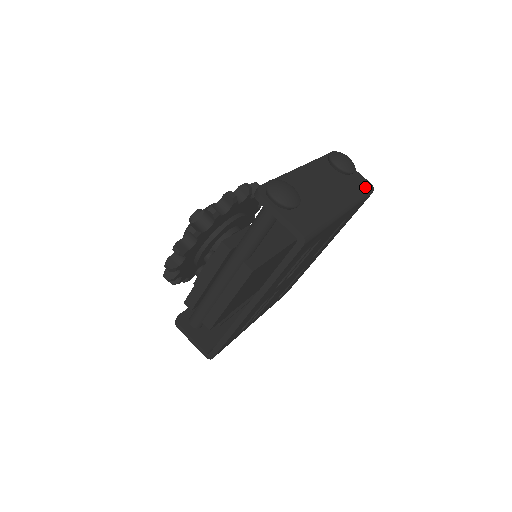
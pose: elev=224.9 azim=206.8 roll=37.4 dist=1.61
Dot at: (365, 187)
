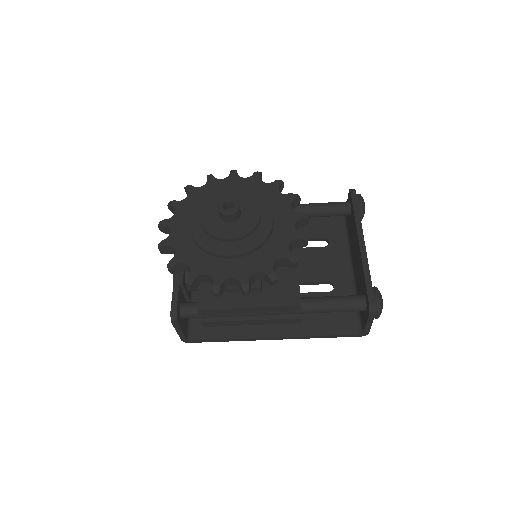
Dot at: occluded
